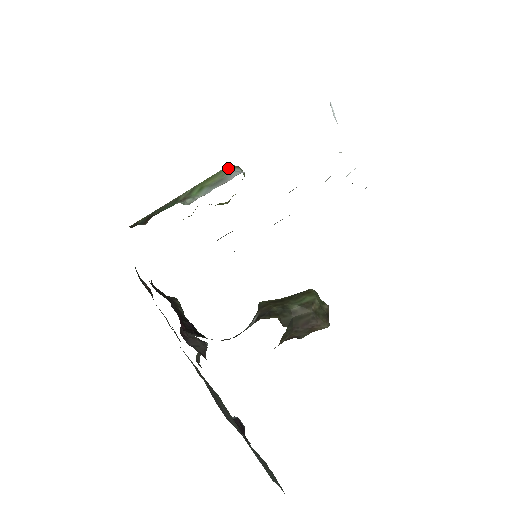
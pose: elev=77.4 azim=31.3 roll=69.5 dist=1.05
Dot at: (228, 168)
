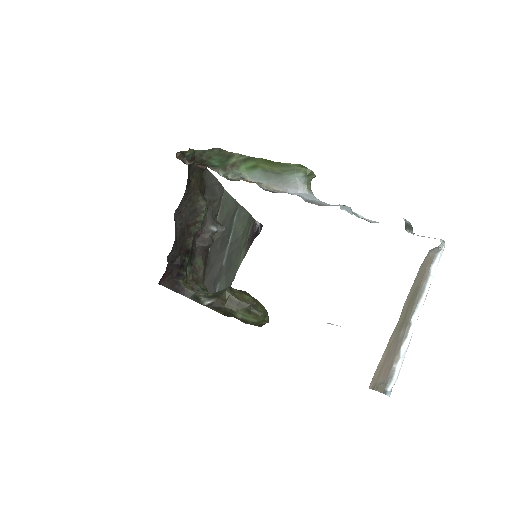
Dot at: (296, 167)
